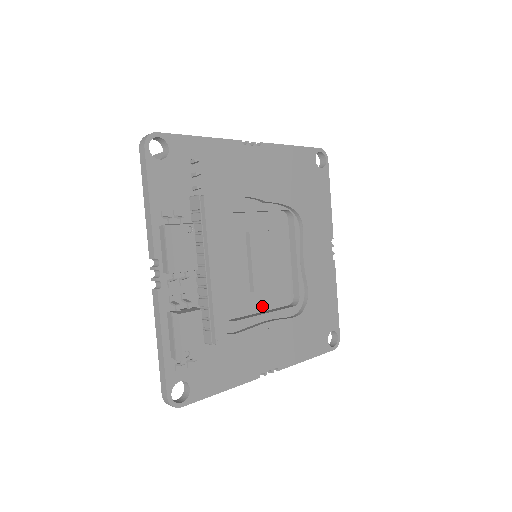
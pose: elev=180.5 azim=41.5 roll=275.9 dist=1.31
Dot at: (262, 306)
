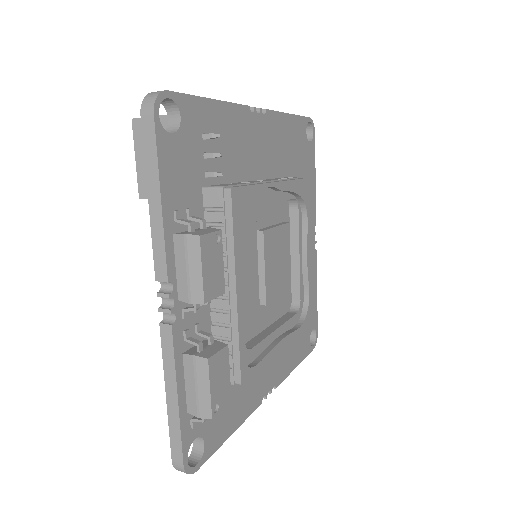
Dot at: (268, 319)
